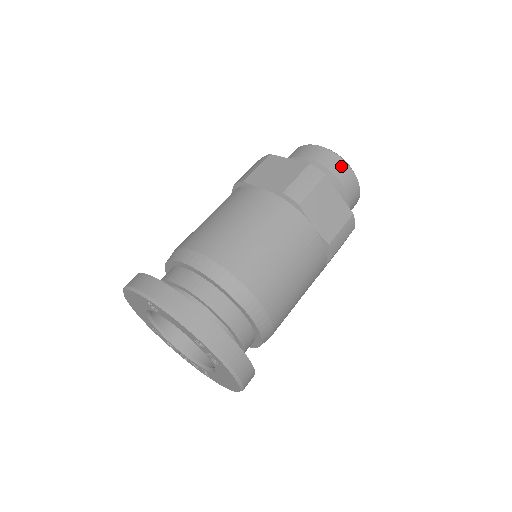
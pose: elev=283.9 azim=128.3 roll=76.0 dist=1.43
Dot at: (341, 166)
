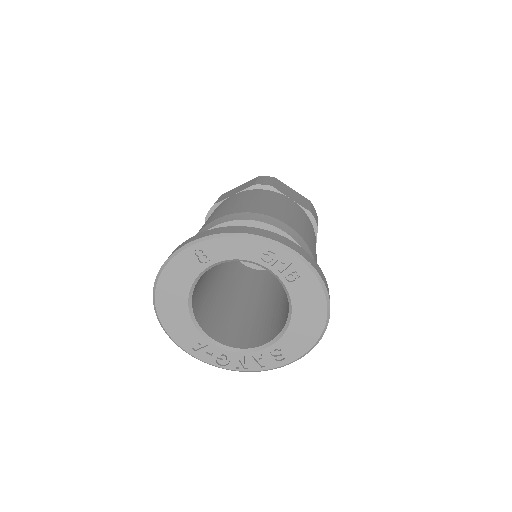
Dot at: occluded
